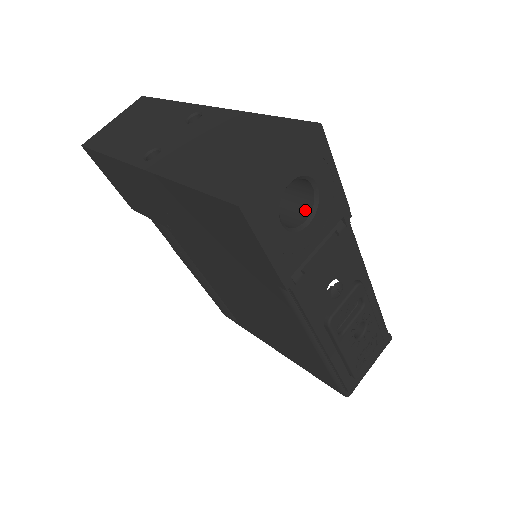
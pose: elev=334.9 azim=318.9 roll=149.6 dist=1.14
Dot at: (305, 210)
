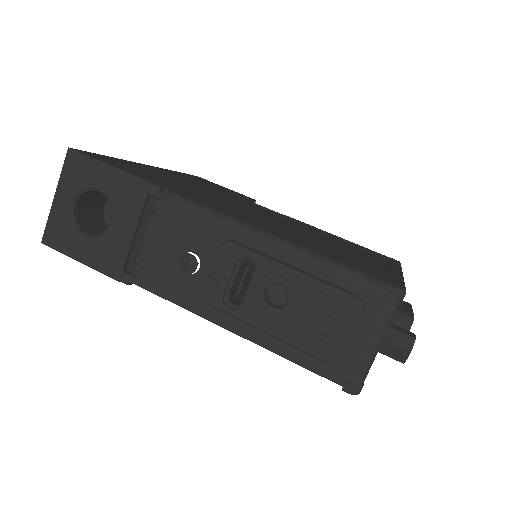
Dot at: occluded
